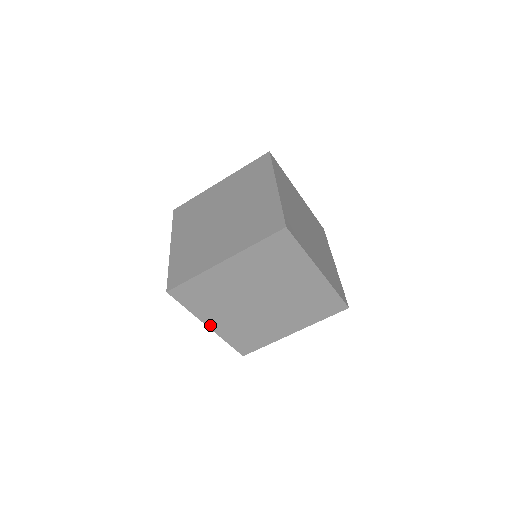
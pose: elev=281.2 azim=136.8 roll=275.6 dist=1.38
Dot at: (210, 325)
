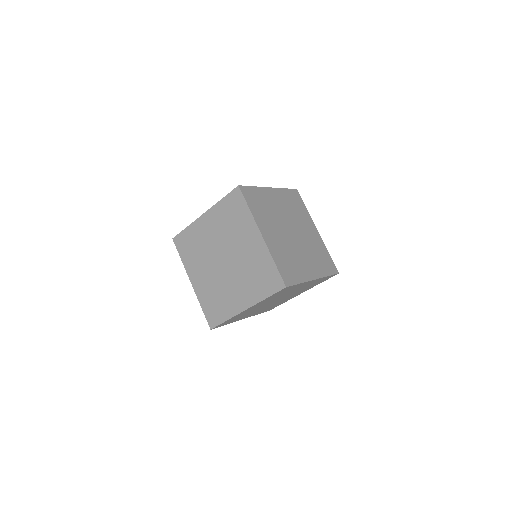
Dot at: (263, 234)
